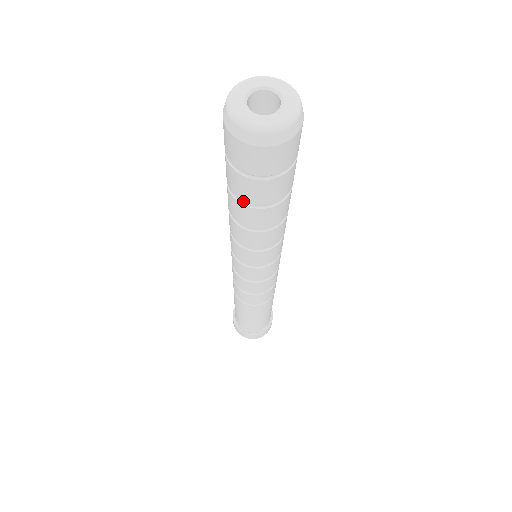
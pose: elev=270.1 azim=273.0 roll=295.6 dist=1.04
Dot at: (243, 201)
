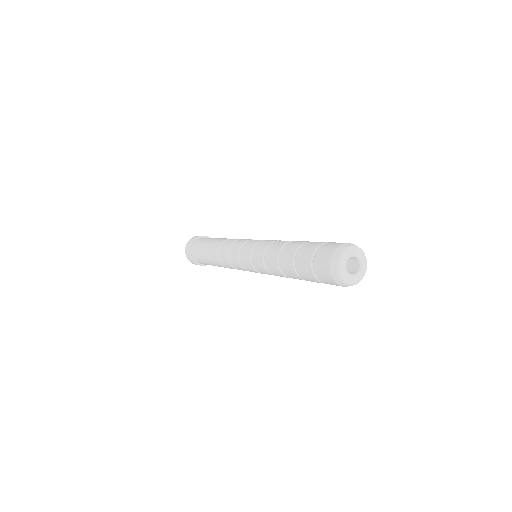
Dot at: (297, 269)
